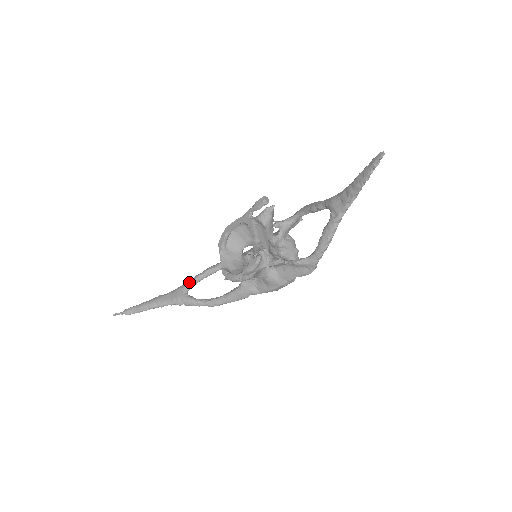
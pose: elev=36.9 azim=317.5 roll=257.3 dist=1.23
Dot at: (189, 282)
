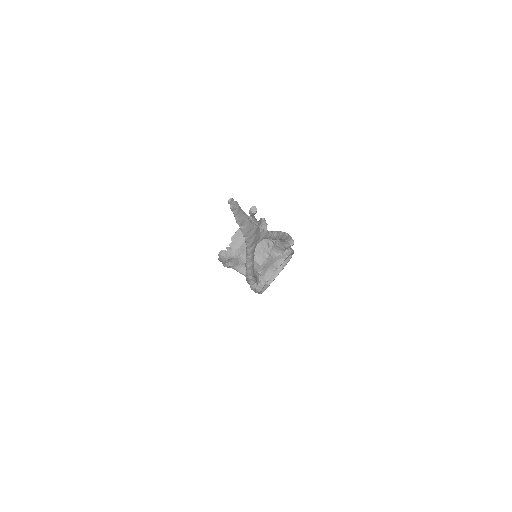
Dot at: occluded
